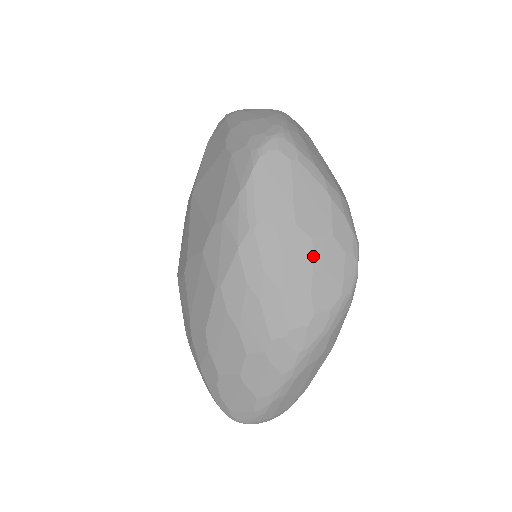
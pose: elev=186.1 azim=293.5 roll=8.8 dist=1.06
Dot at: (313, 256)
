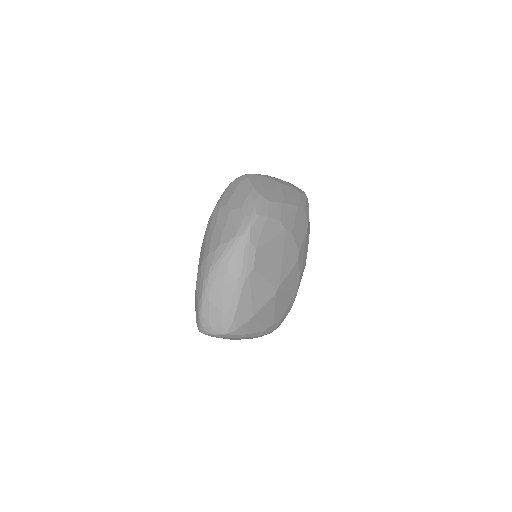
Dot at: (228, 217)
